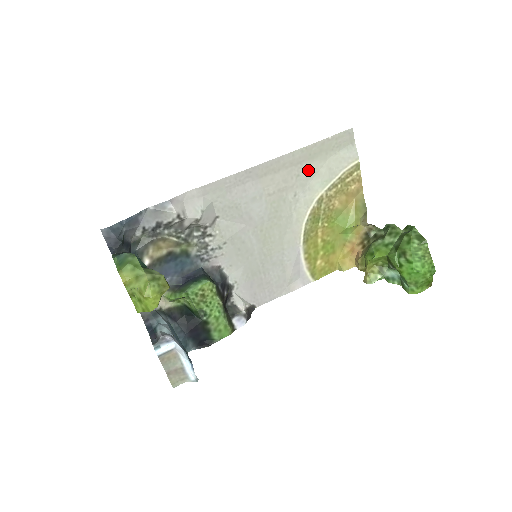
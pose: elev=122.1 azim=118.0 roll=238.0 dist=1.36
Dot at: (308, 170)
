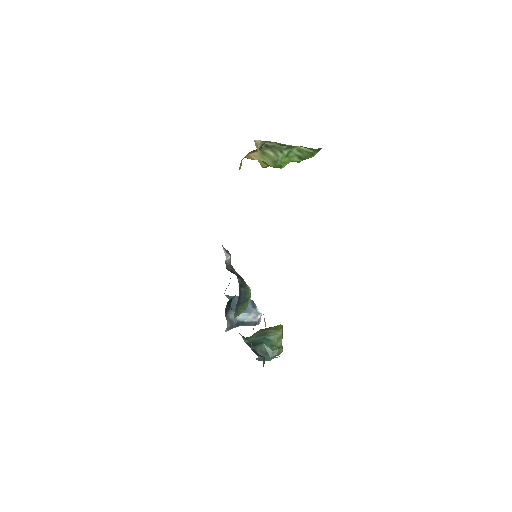
Dot at: occluded
